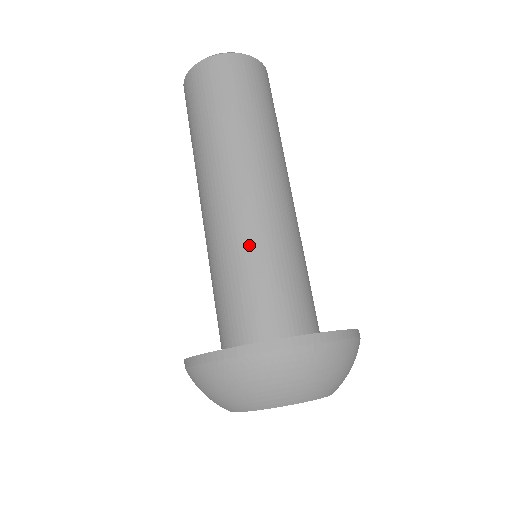
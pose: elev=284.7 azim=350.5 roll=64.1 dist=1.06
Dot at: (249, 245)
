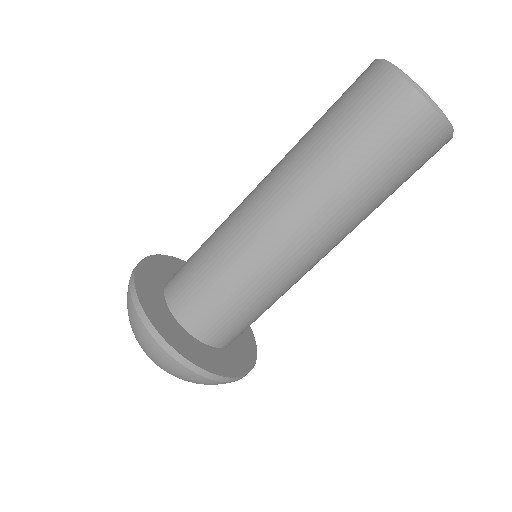
Dot at: (228, 250)
